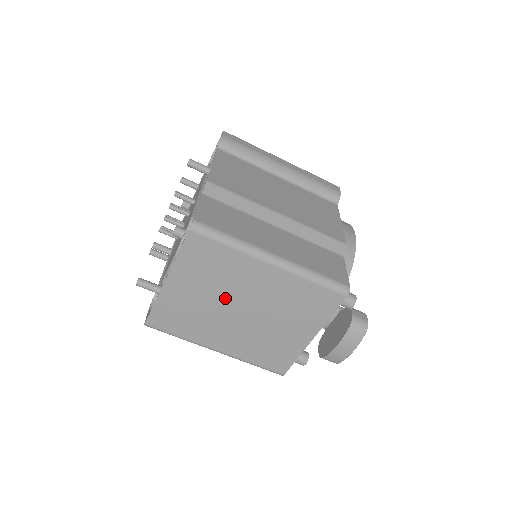
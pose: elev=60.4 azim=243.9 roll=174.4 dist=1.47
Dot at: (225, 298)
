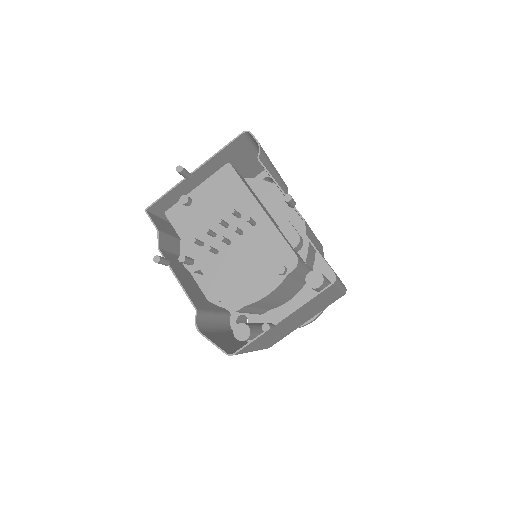
Dot at: (298, 317)
